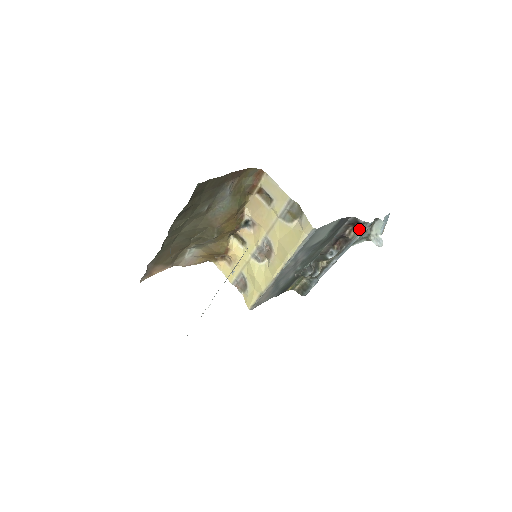
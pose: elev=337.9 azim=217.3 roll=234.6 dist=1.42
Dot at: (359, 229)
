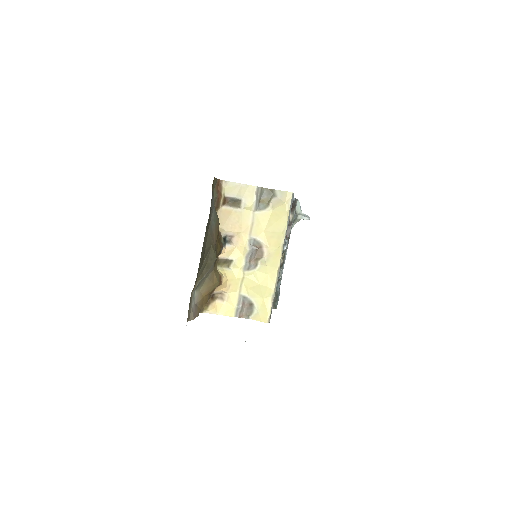
Dot at: (294, 208)
